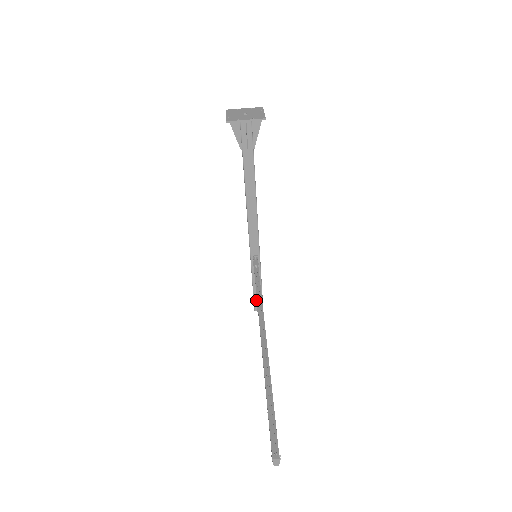
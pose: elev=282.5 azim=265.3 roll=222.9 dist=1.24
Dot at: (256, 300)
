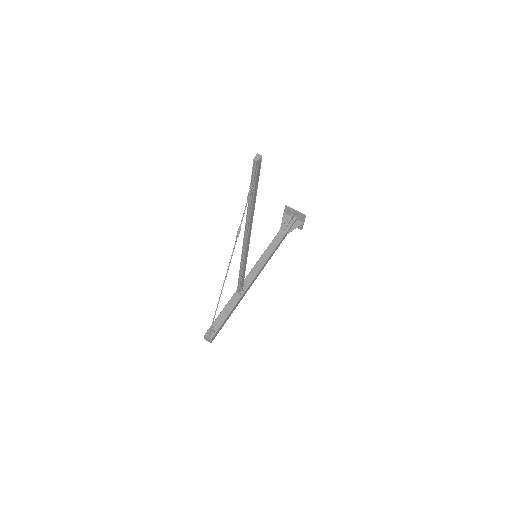
Dot at: (214, 326)
